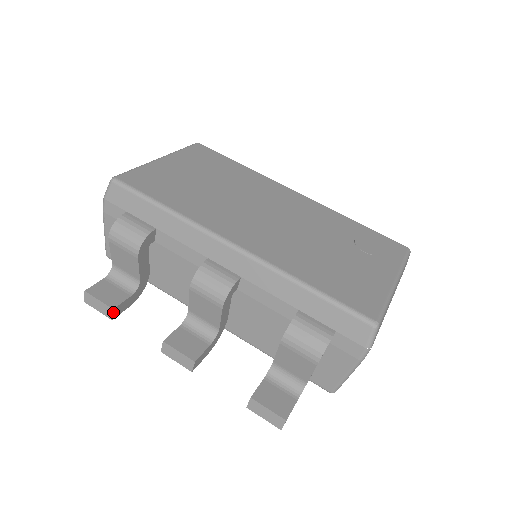
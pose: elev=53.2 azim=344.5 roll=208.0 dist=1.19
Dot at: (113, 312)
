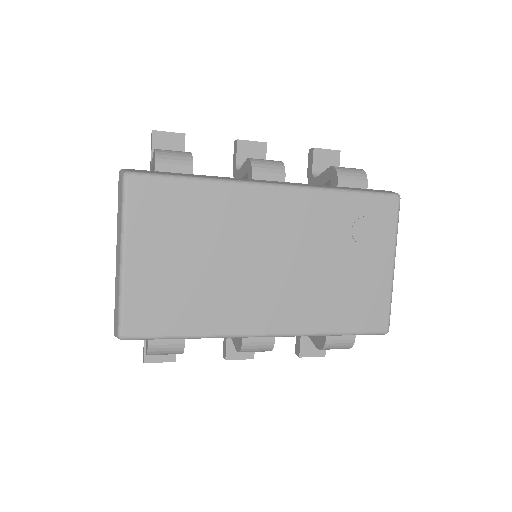
Dot at: (175, 360)
